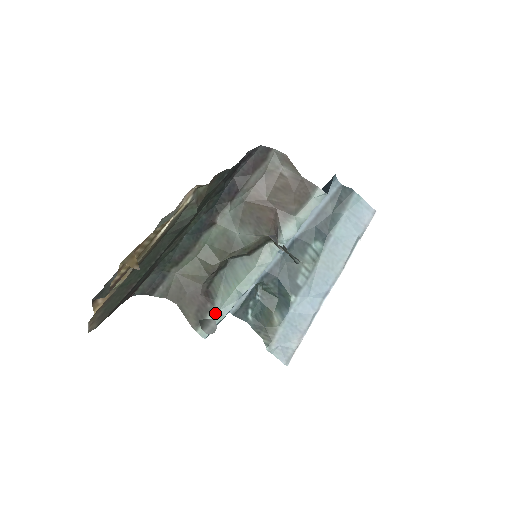
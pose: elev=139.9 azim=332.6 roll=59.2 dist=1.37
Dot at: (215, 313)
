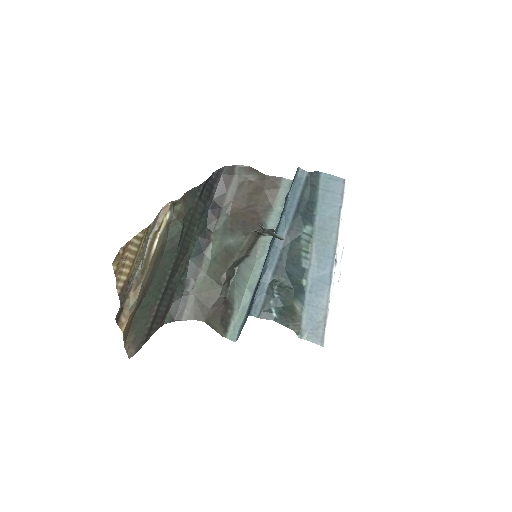
Dot at: (236, 315)
